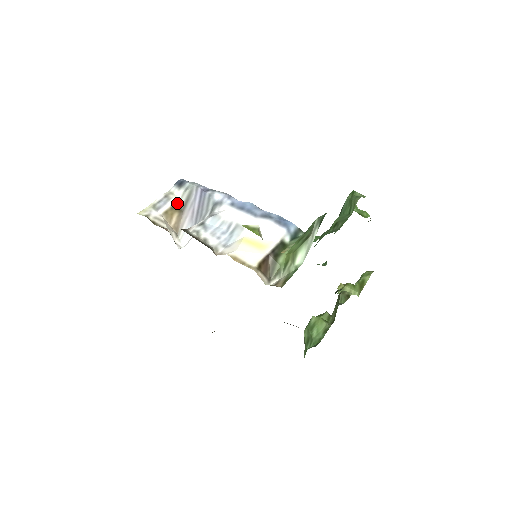
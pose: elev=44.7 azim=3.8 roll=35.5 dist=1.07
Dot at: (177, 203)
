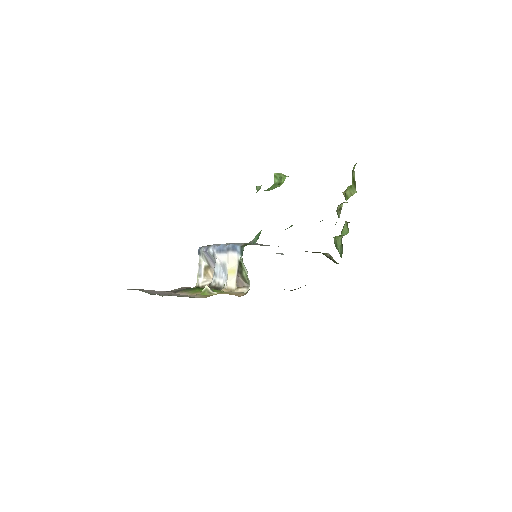
Dot at: (205, 265)
